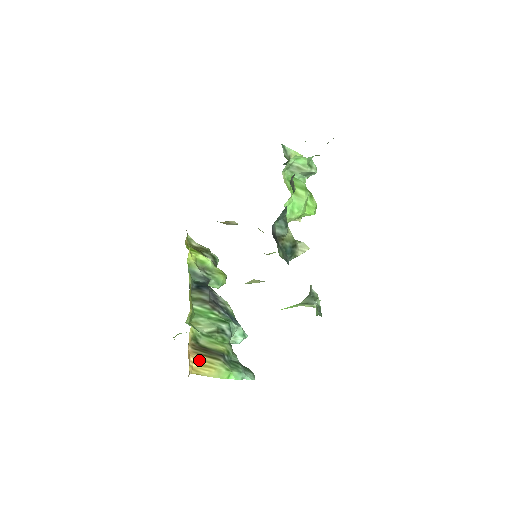
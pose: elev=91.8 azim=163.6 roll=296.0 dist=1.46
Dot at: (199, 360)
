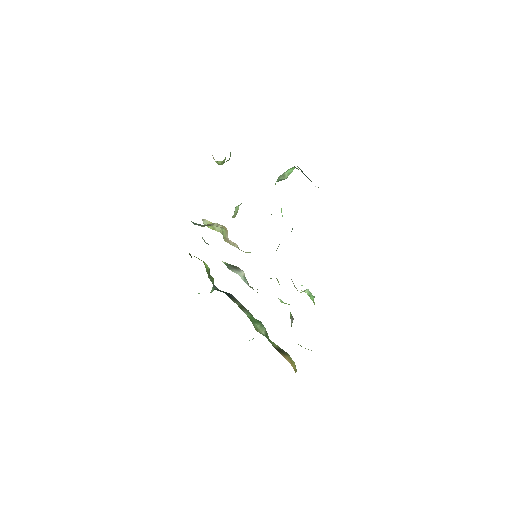
Dot at: (289, 360)
